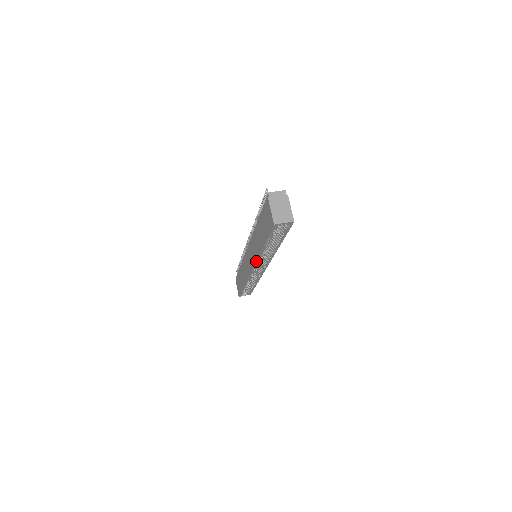
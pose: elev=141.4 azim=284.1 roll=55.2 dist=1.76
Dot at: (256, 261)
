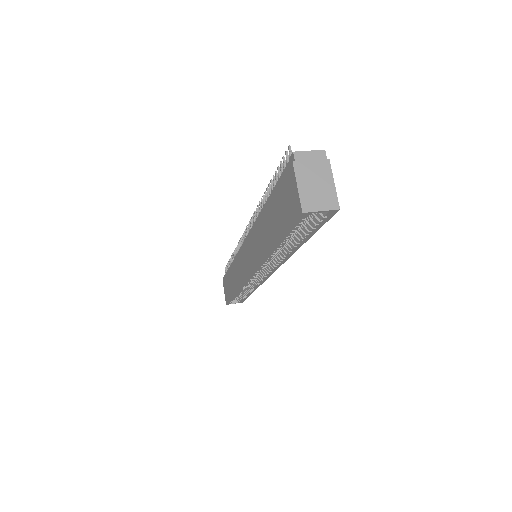
Dot at: (257, 267)
